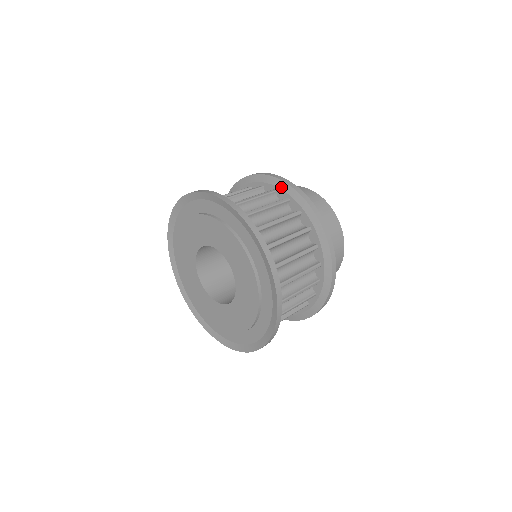
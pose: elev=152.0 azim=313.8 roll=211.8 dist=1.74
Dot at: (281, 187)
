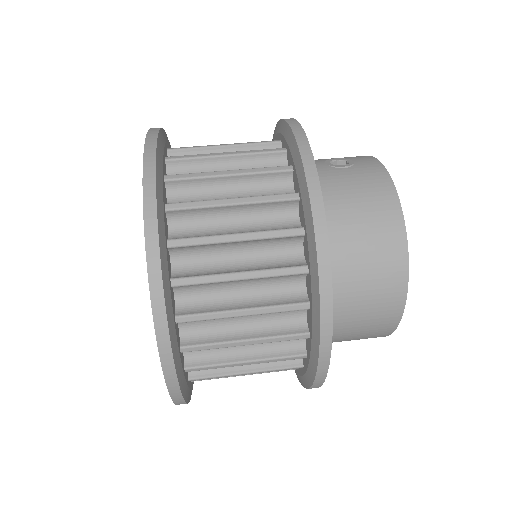
Dot at: (303, 202)
